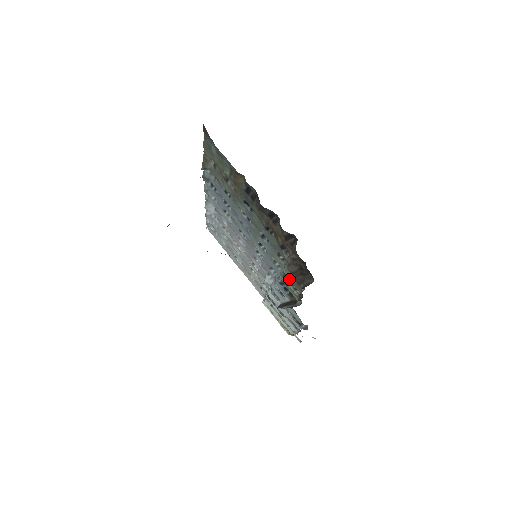
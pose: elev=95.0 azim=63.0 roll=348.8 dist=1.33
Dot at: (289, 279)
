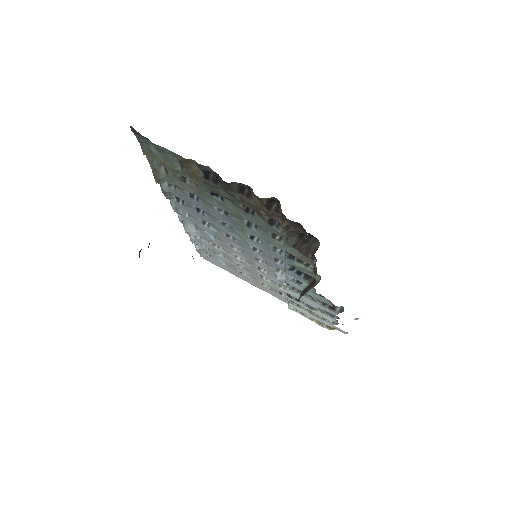
Dot at: occluded
